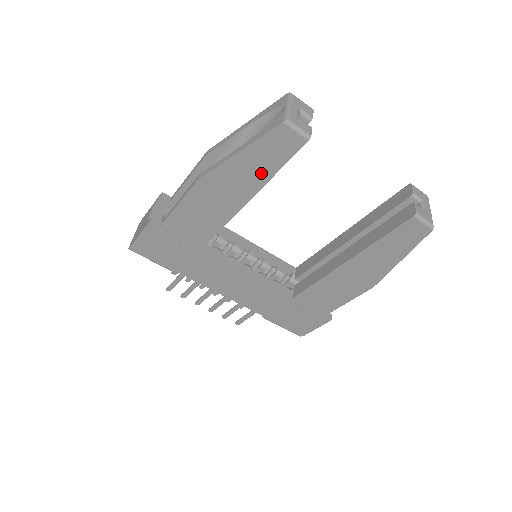
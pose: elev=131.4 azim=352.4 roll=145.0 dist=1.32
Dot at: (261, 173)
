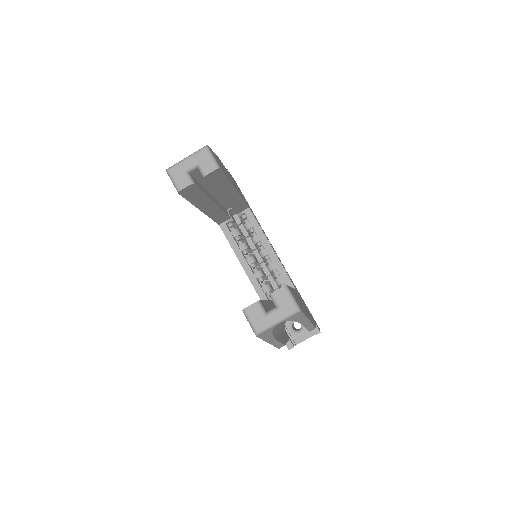
Dot at: occluded
